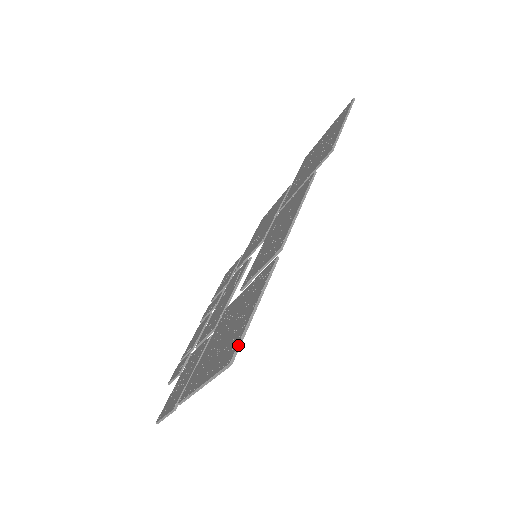
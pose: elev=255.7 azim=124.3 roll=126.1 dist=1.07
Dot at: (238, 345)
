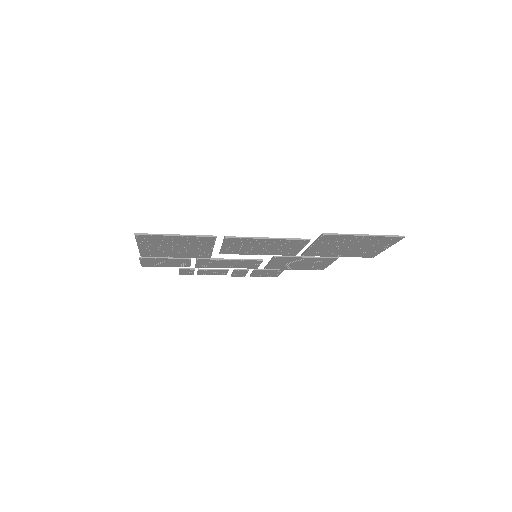
Dot at: (147, 234)
